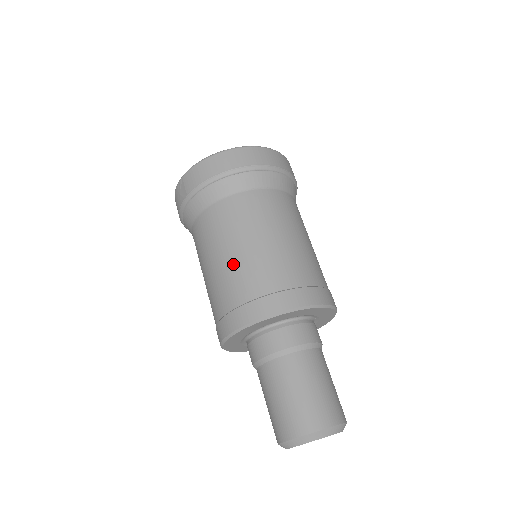
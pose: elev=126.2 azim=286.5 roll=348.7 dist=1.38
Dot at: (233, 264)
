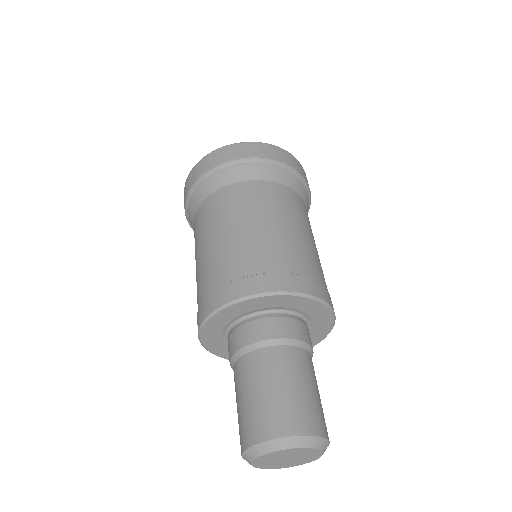
Dot at: (228, 243)
